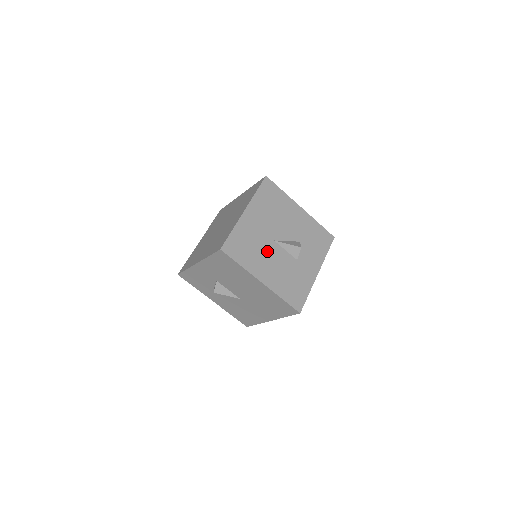
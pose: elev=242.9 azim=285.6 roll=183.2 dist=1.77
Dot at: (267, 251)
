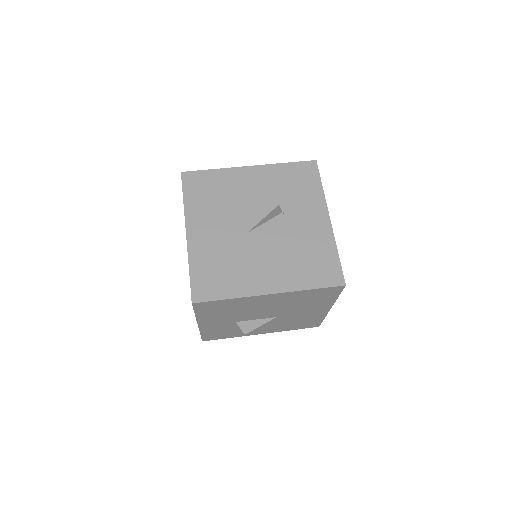
Dot at: (248, 253)
